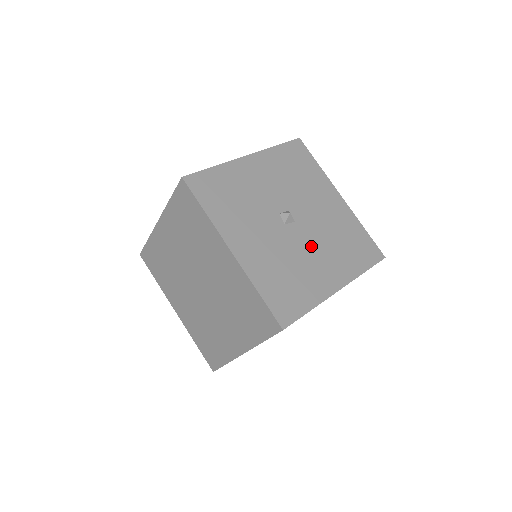
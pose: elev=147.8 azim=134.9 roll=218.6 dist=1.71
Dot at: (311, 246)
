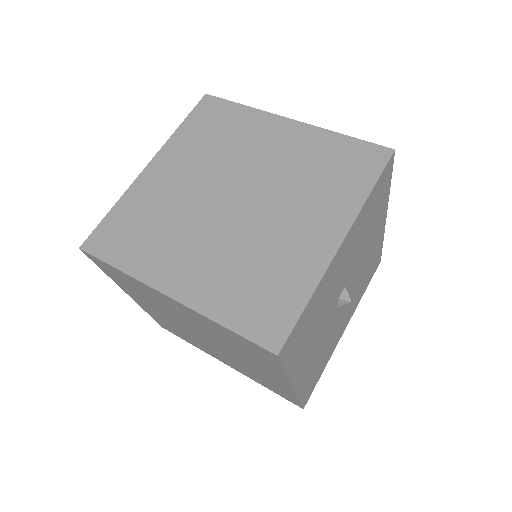
Dot at: (345, 309)
